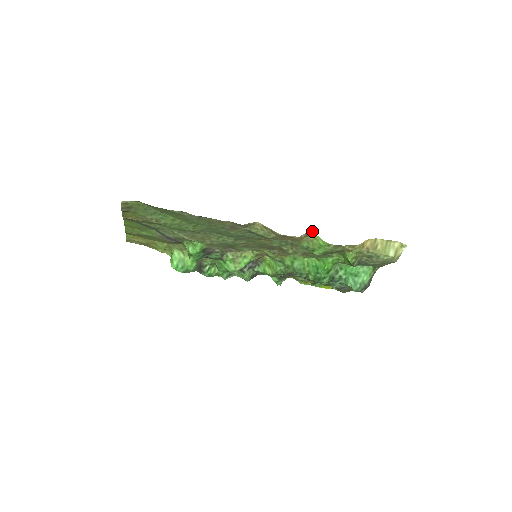
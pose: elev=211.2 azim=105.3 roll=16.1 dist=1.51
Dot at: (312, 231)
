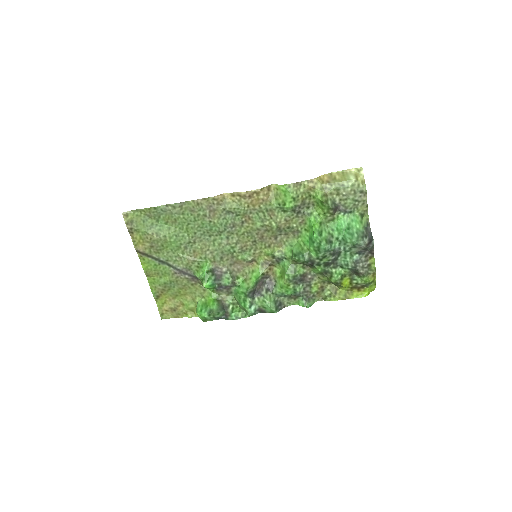
Dot at: (272, 185)
